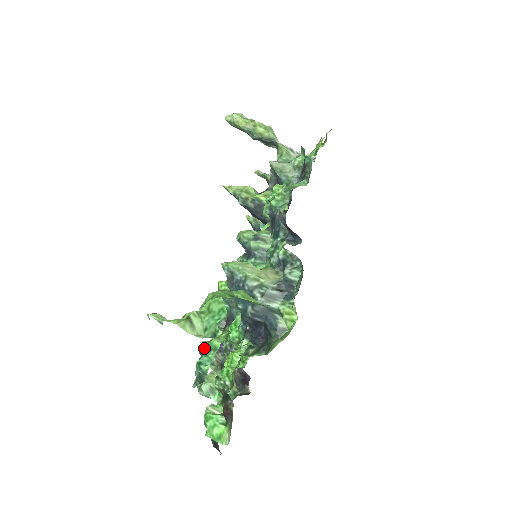
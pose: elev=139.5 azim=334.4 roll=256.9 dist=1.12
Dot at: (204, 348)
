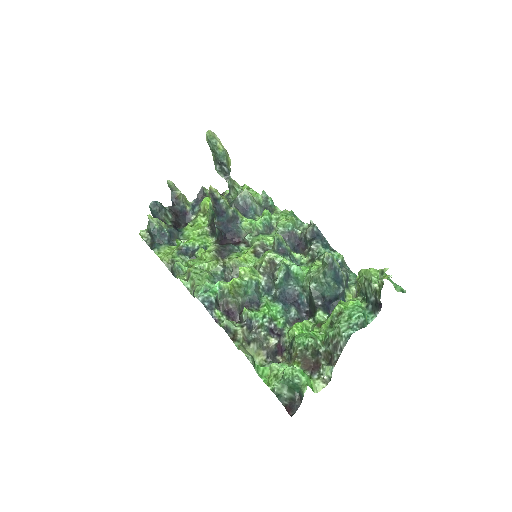
Dot at: (230, 325)
